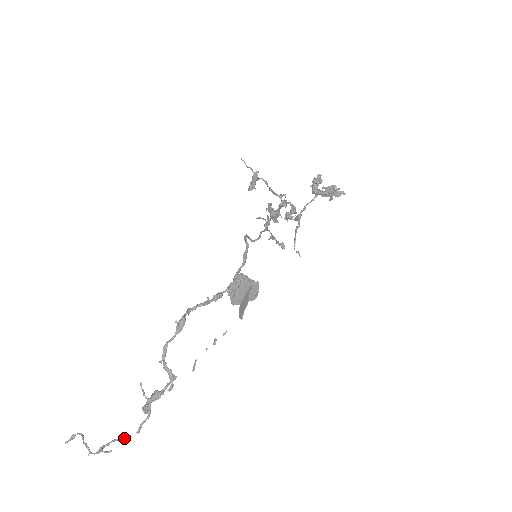
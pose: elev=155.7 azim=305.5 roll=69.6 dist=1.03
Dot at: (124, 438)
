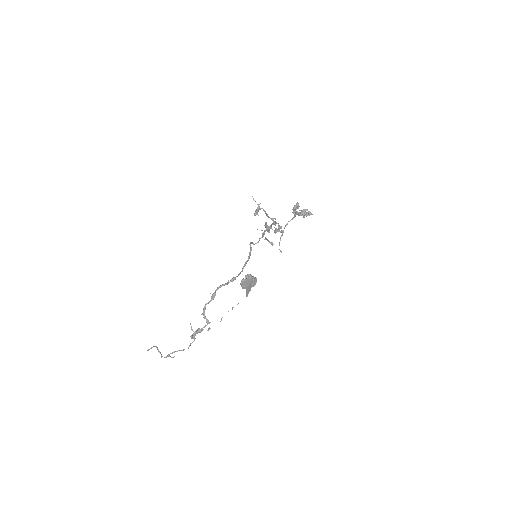
Dot at: occluded
